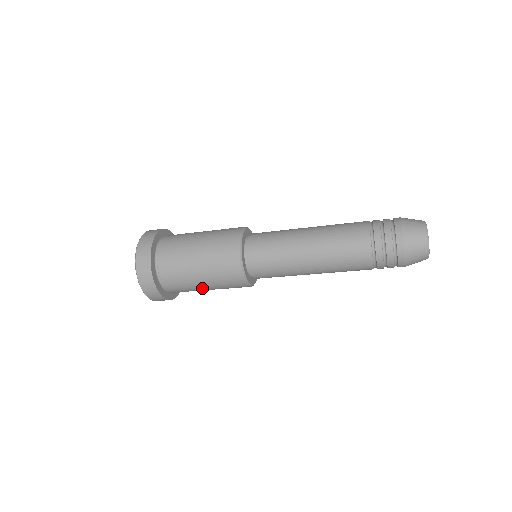
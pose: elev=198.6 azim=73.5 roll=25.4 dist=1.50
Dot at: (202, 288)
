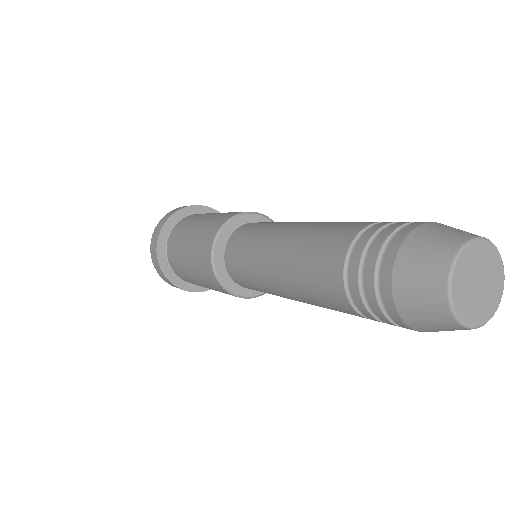
Dot at: occluded
